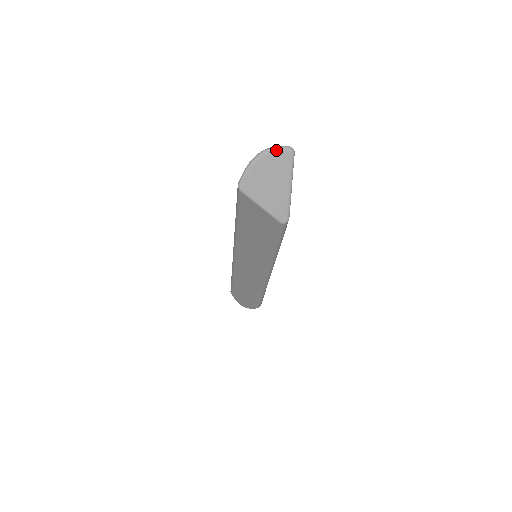
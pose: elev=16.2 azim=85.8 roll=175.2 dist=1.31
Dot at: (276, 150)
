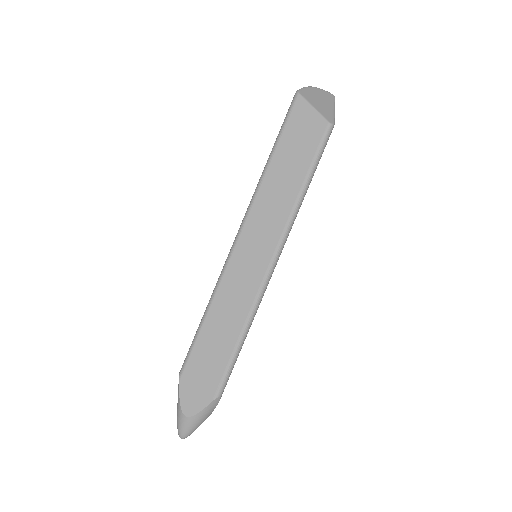
Dot at: (323, 90)
